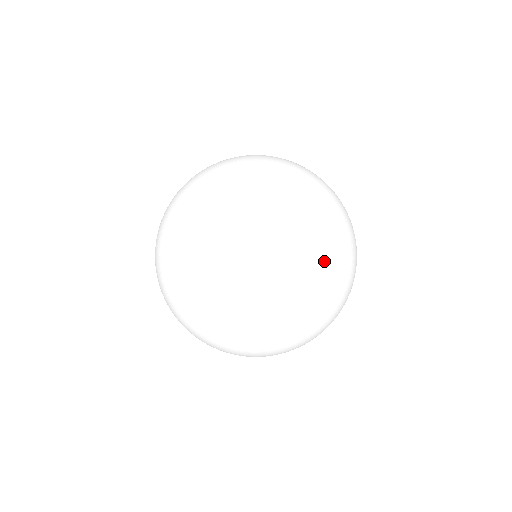
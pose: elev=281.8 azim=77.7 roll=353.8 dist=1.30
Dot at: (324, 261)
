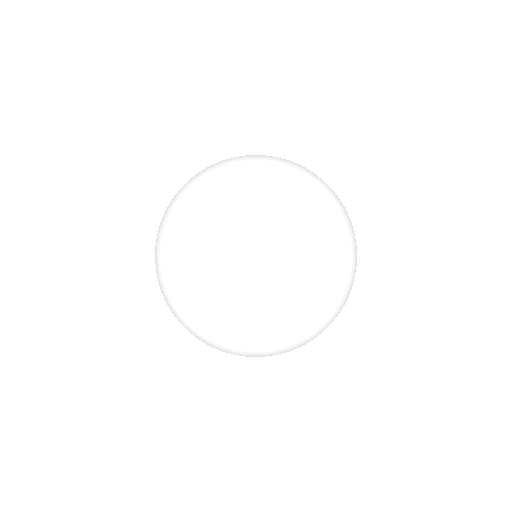
Dot at: (337, 206)
